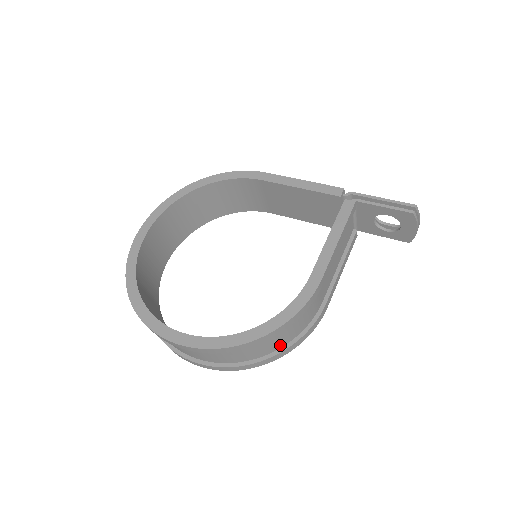
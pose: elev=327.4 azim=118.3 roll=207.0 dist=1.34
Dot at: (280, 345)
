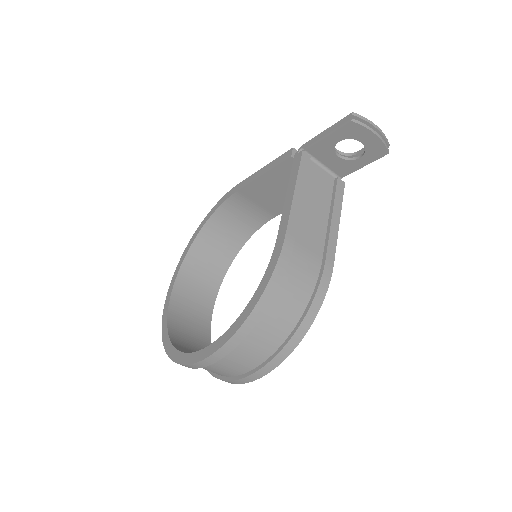
Dot at: (292, 322)
